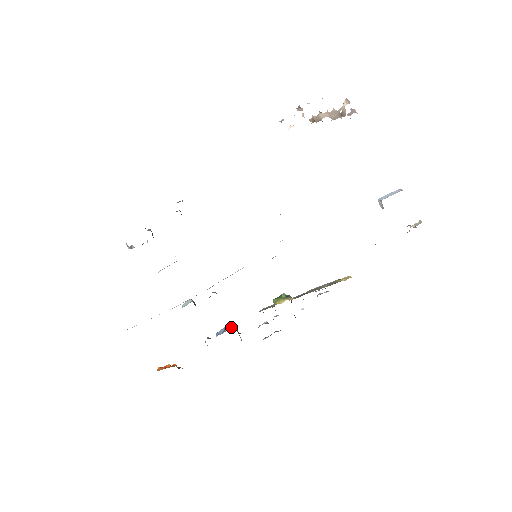
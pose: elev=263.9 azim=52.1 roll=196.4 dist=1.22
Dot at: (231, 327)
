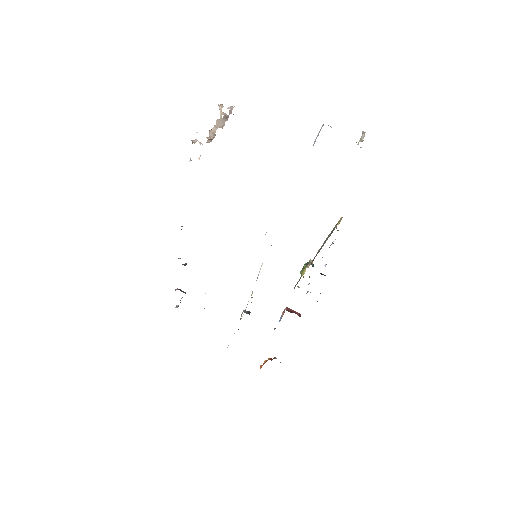
Dot at: (284, 312)
